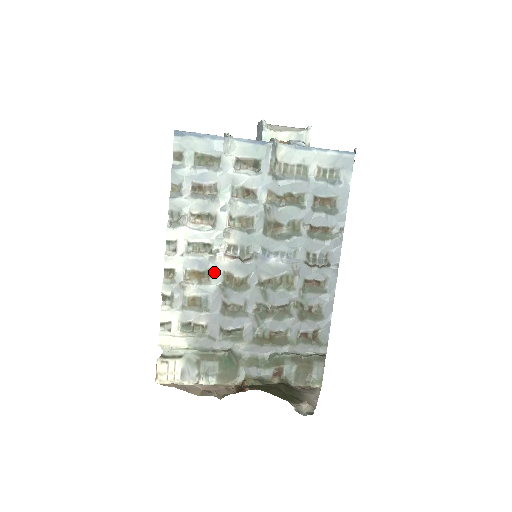
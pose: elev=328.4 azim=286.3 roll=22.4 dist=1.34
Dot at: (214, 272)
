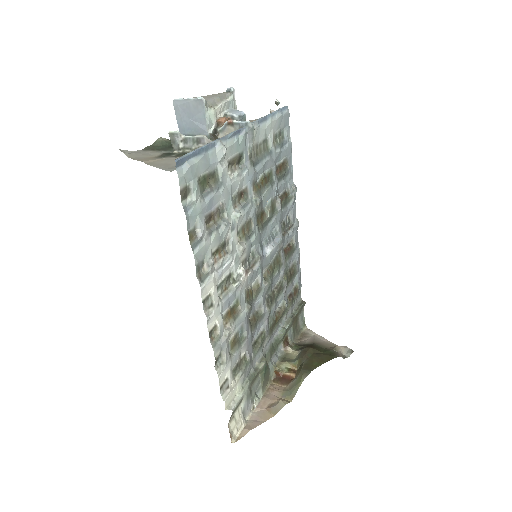
Dot at: (241, 299)
